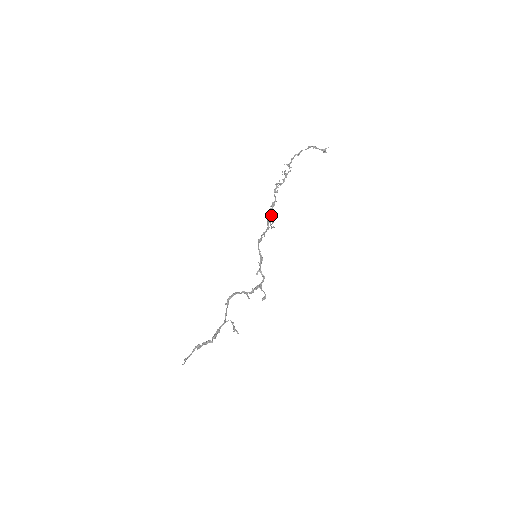
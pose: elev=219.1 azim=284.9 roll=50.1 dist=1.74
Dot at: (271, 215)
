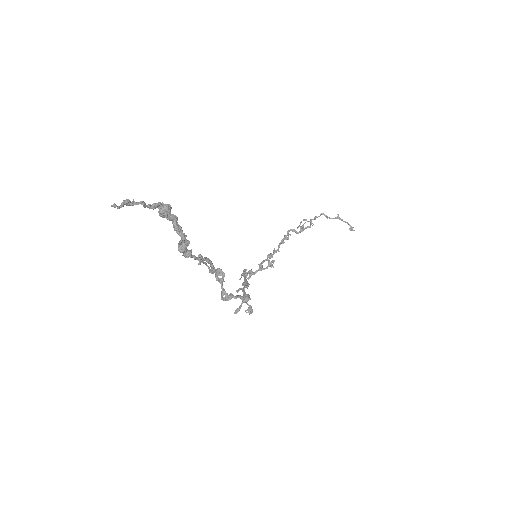
Dot at: (270, 257)
